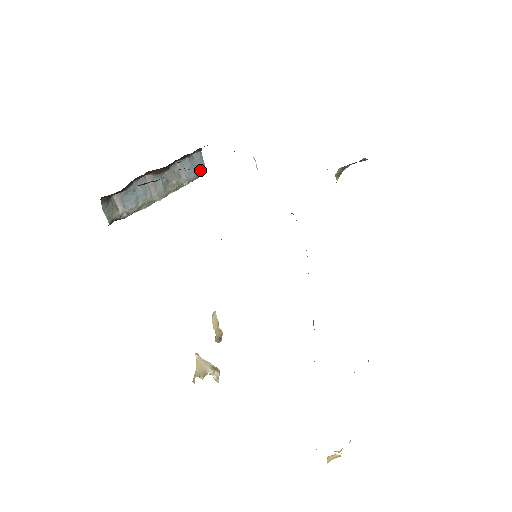
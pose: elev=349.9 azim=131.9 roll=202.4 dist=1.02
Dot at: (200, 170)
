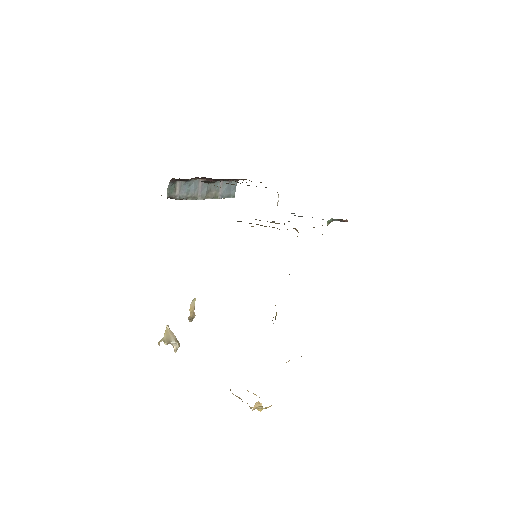
Dot at: (231, 194)
